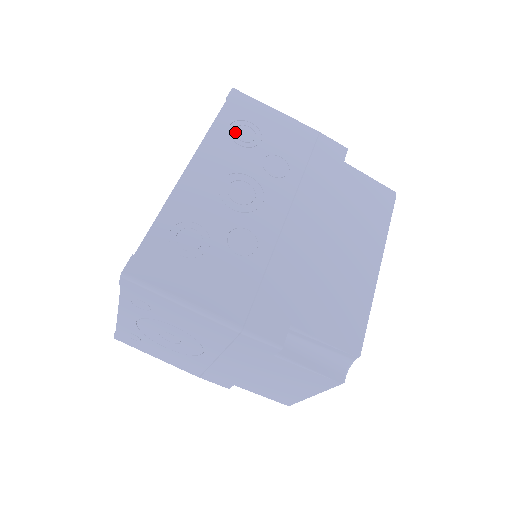
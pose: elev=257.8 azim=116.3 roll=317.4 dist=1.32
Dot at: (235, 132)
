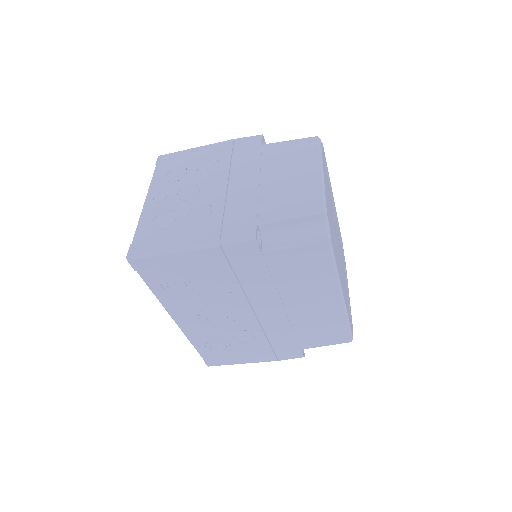
Dot at: (171, 289)
